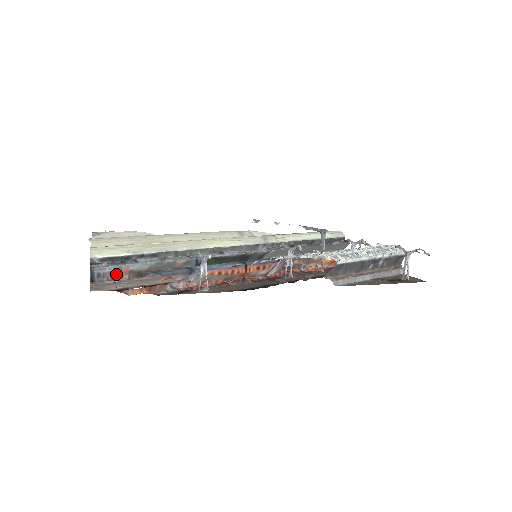
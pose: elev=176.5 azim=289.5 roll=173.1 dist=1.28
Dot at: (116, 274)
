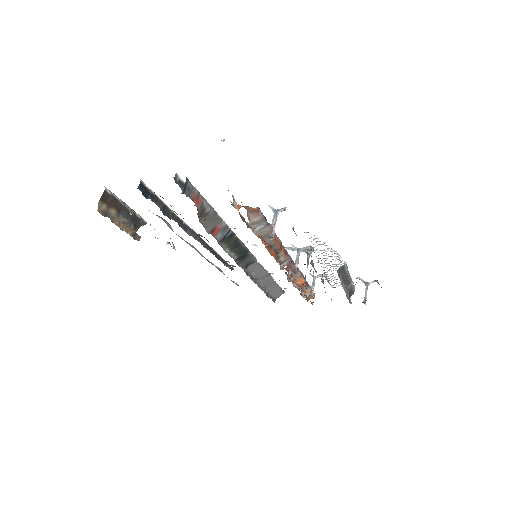
Dot at: (196, 198)
